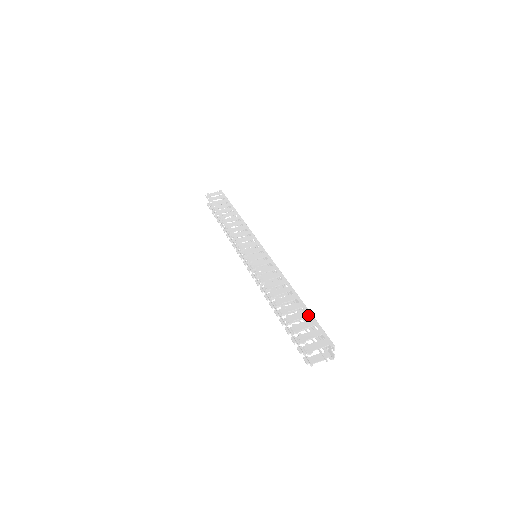
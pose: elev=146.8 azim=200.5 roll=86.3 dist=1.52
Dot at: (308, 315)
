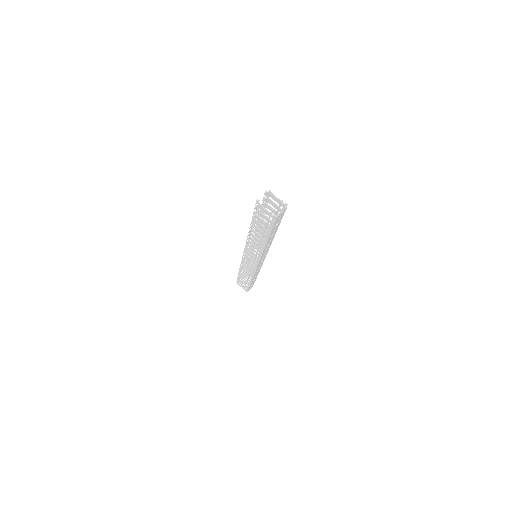
Dot at: occluded
